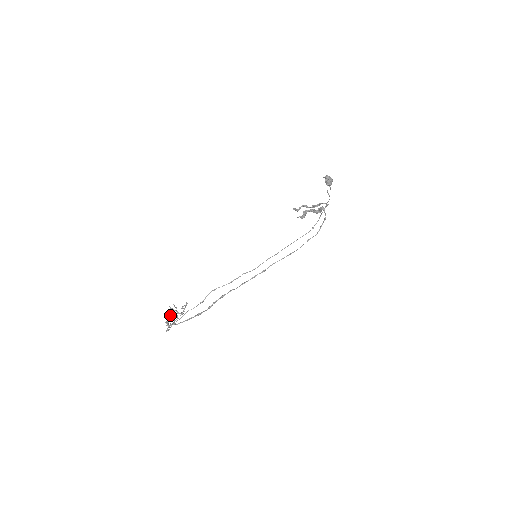
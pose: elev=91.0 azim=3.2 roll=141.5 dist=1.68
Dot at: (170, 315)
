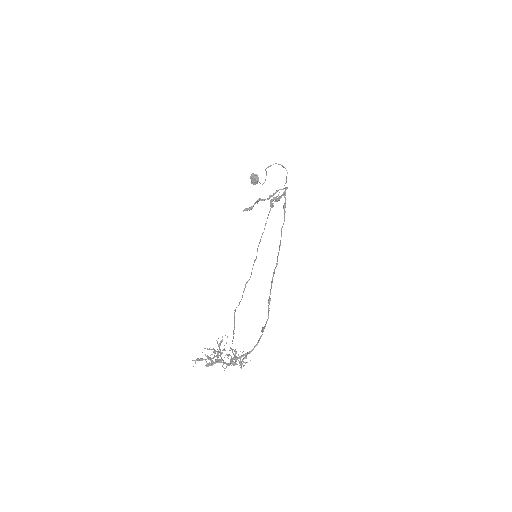
Dot at: (230, 350)
